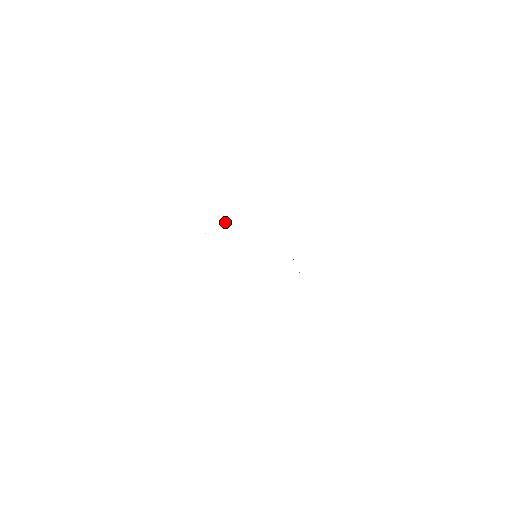
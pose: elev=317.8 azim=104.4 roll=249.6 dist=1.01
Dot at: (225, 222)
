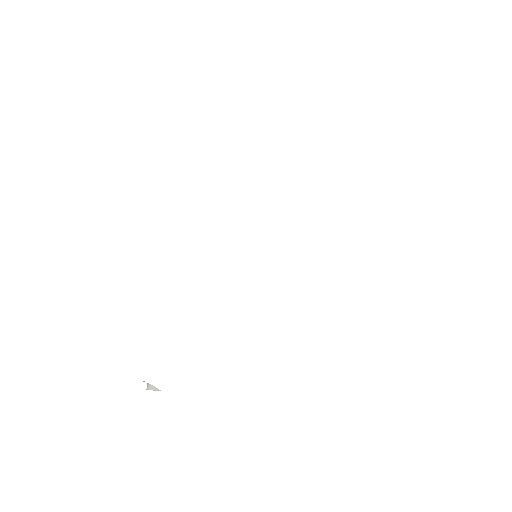
Dot at: (156, 389)
